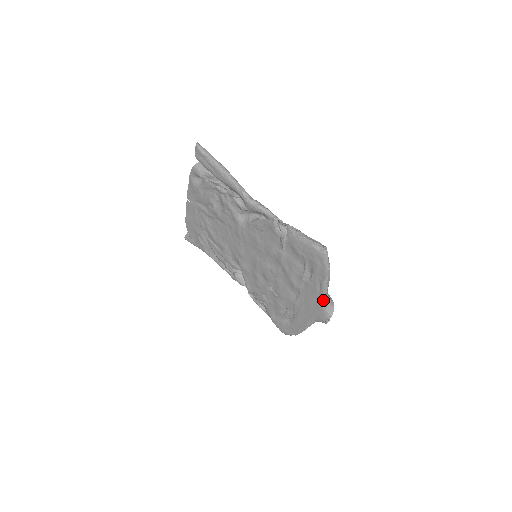
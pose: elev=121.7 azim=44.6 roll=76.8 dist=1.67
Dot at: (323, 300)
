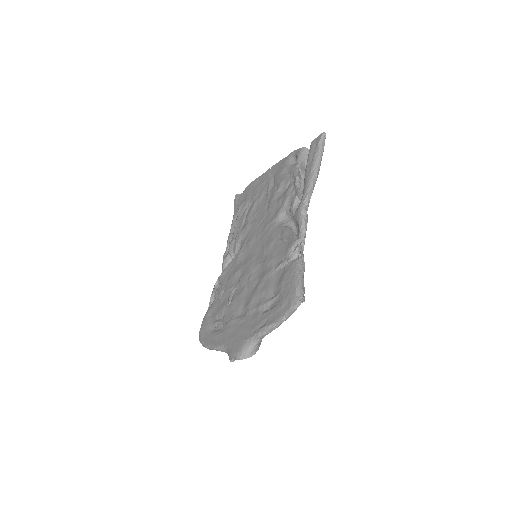
Dot at: (251, 339)
